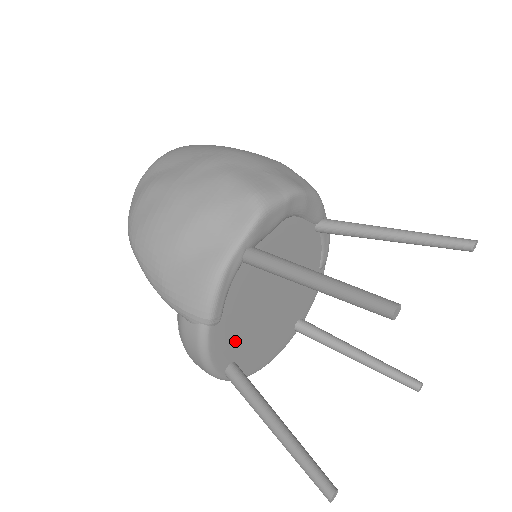
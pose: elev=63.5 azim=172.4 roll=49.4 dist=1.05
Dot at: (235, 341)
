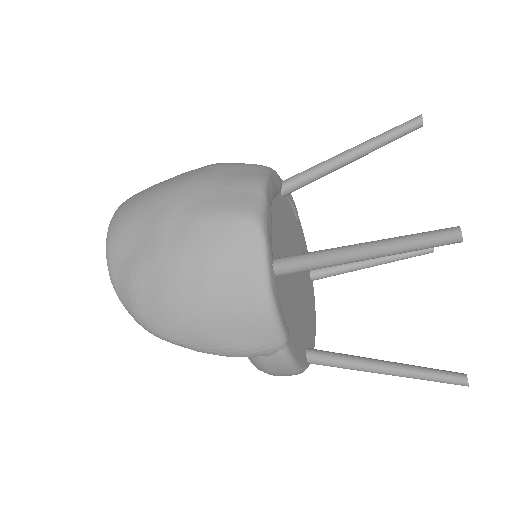
Dot at: (299, 335)
